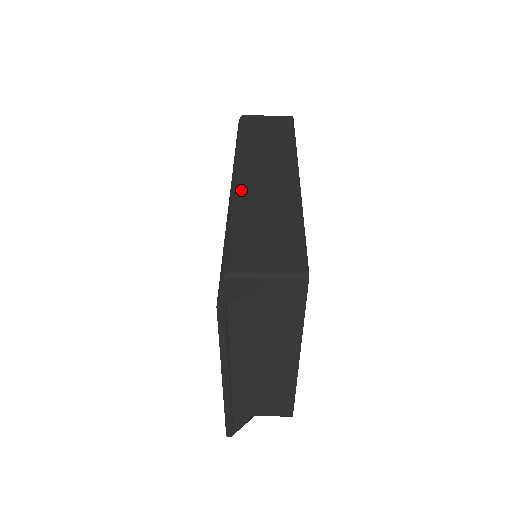
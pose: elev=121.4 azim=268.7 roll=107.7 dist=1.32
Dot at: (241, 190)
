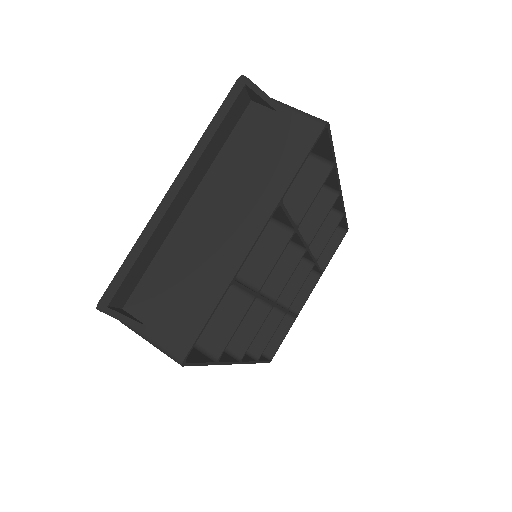
Dot at: occluded
